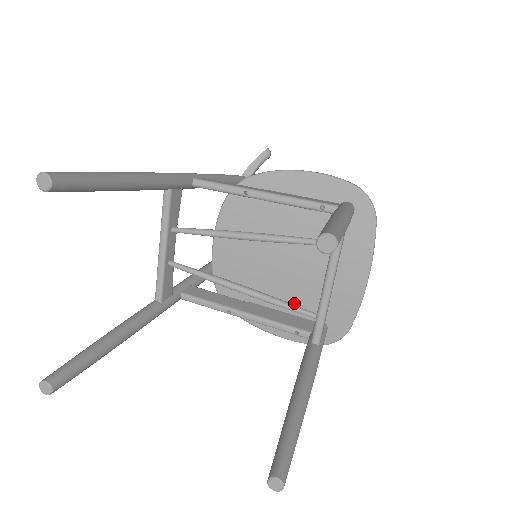
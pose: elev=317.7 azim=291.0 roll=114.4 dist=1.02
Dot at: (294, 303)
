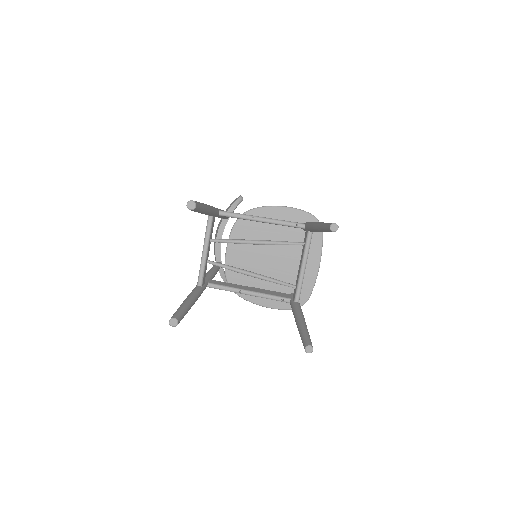
Dot at: (277, 284)
